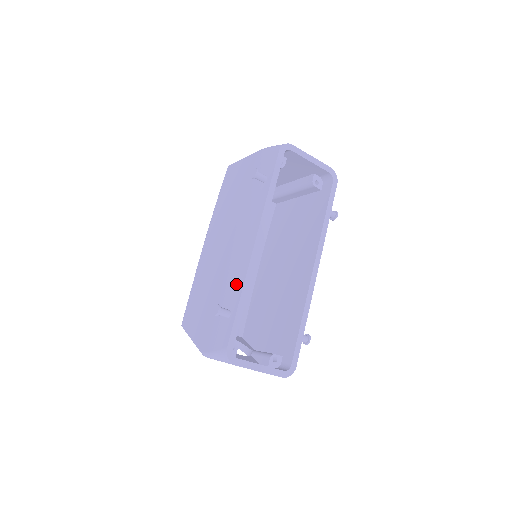
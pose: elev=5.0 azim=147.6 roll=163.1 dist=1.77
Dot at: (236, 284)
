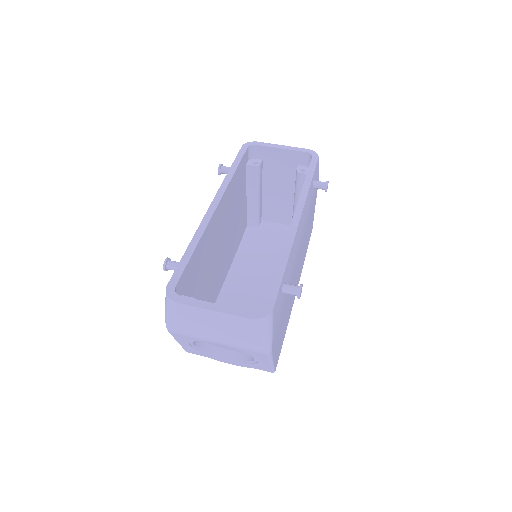
Dot at: occluded
